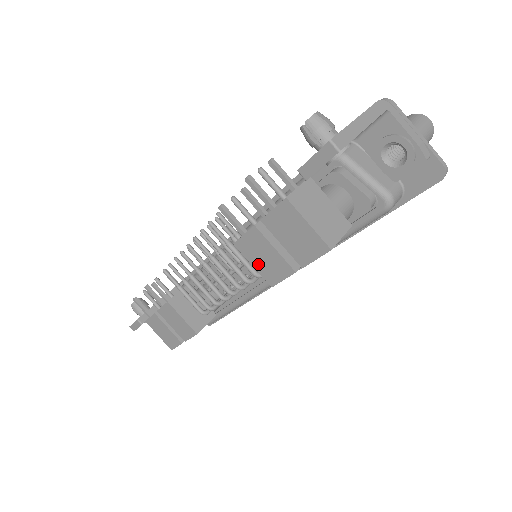
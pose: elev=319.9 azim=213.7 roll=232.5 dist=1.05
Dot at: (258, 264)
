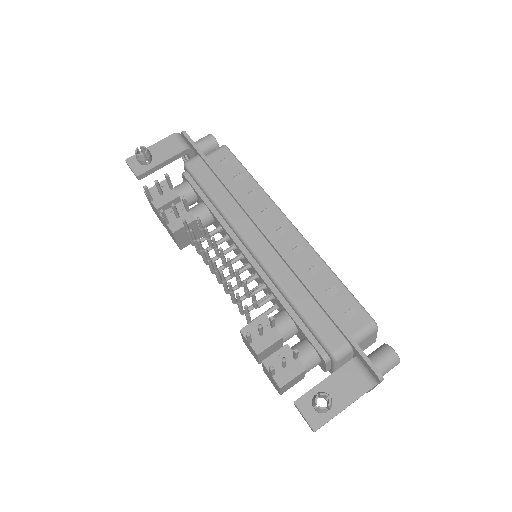
Dot at: (245, 341)
